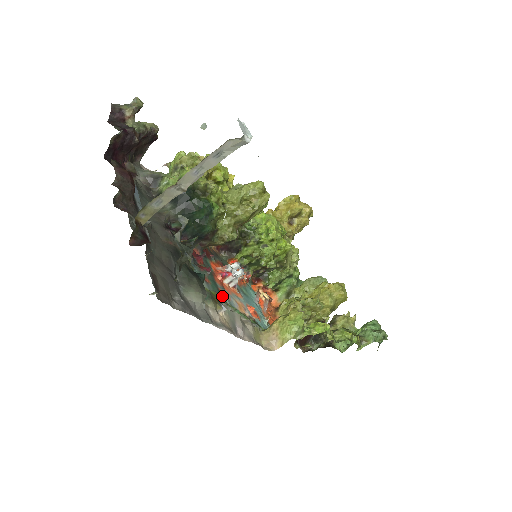
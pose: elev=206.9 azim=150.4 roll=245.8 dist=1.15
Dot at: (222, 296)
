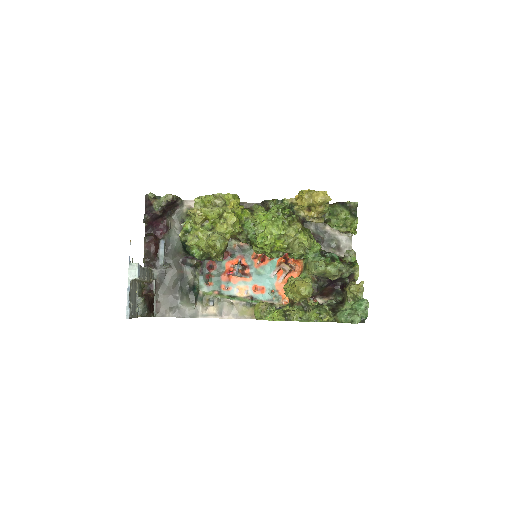
Dot at: (222, 290)
